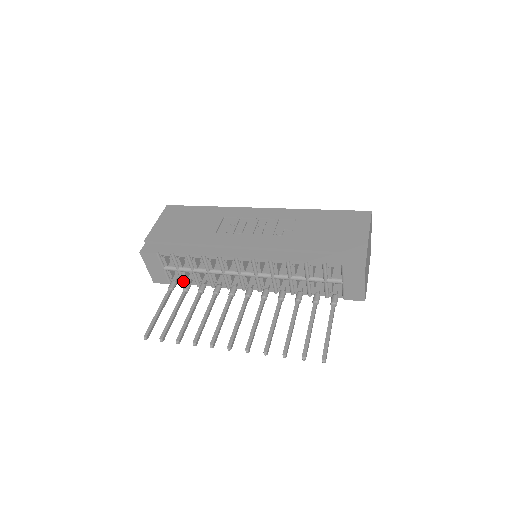
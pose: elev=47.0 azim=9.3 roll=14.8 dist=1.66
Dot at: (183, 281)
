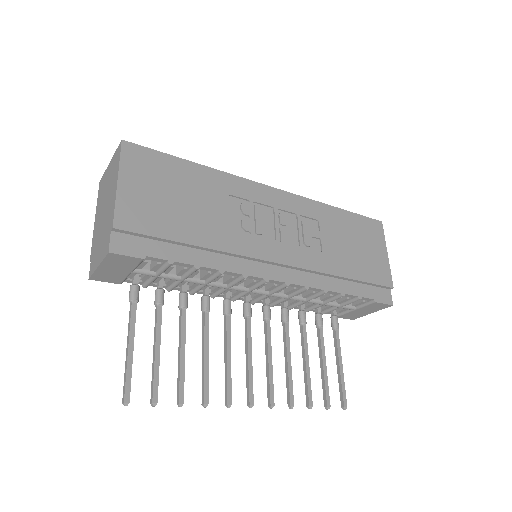
Dot at: (149, 284)
